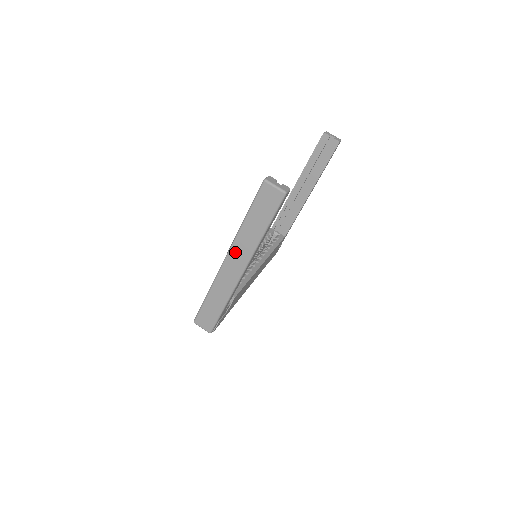
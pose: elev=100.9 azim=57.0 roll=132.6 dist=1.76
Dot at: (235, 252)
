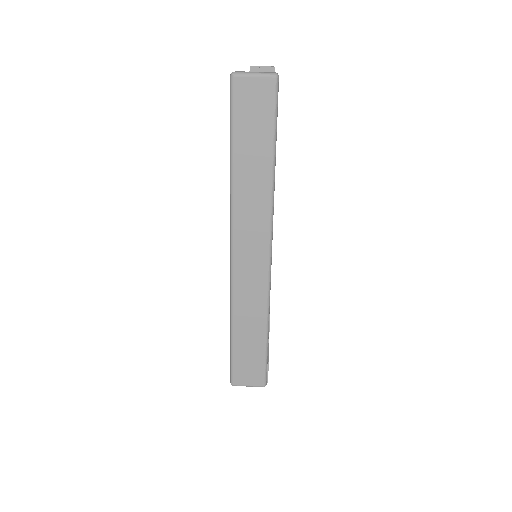
Dot at: (242, 230)
